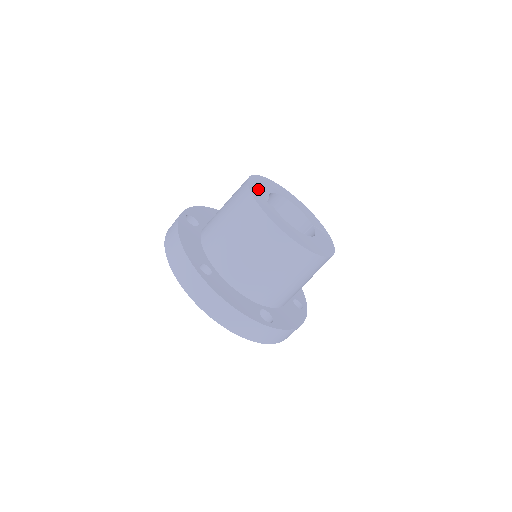
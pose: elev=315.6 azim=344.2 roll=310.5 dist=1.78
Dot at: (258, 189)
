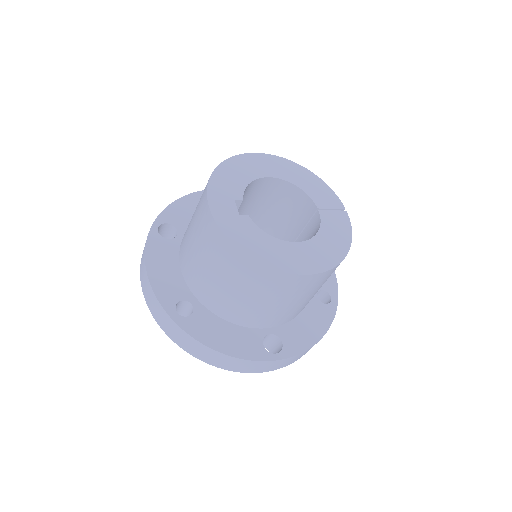
Dot at: (225, 192)
